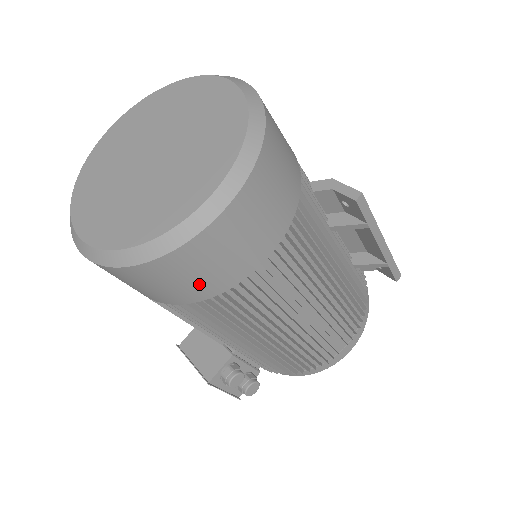
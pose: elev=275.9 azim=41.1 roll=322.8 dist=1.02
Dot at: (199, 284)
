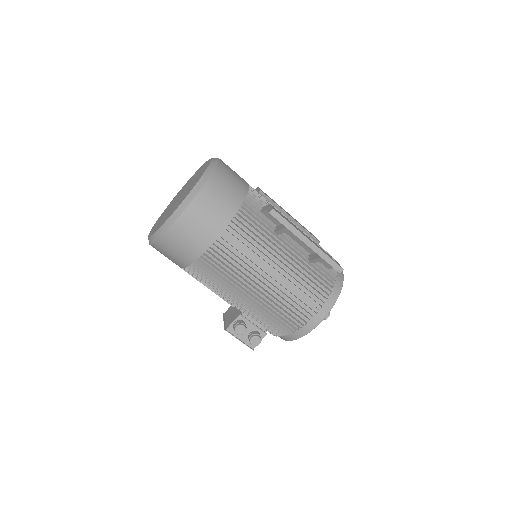
Dot at: (184, 253)
